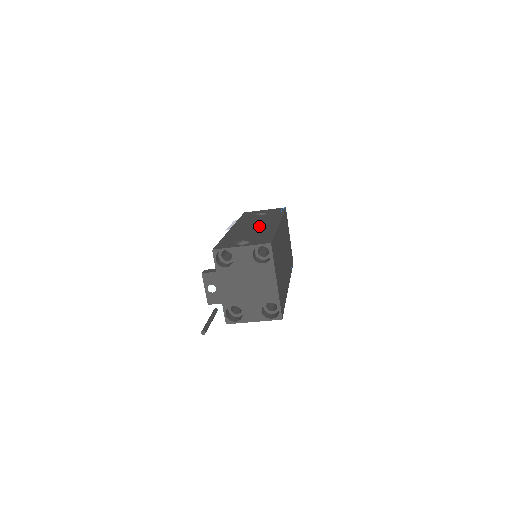
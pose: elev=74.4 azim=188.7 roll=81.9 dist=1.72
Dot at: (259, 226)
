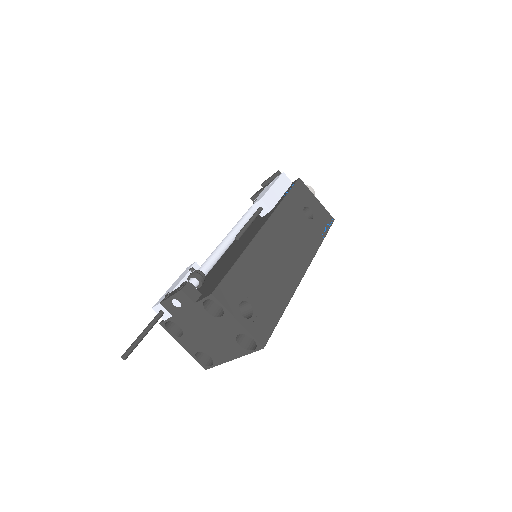
Dot at: (285, 263)
